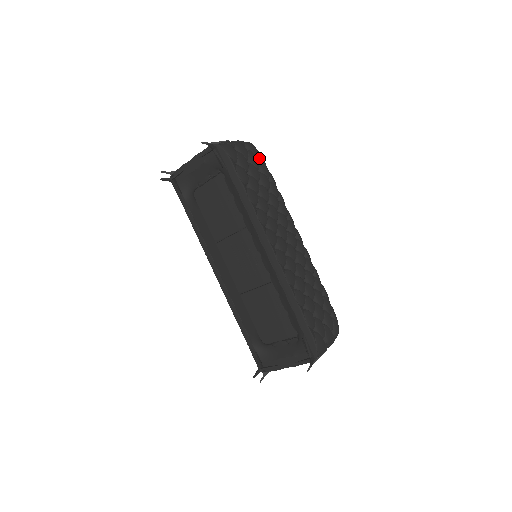
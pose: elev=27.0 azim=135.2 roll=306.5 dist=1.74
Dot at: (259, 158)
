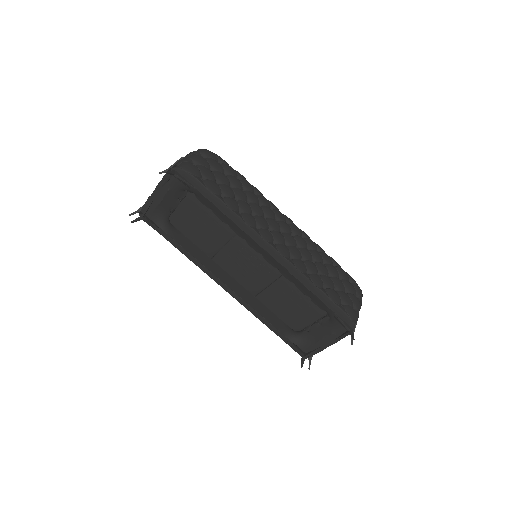
Dot at: (219, 161)
